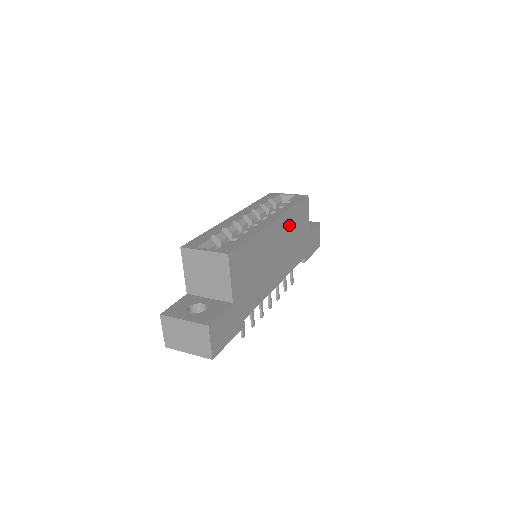
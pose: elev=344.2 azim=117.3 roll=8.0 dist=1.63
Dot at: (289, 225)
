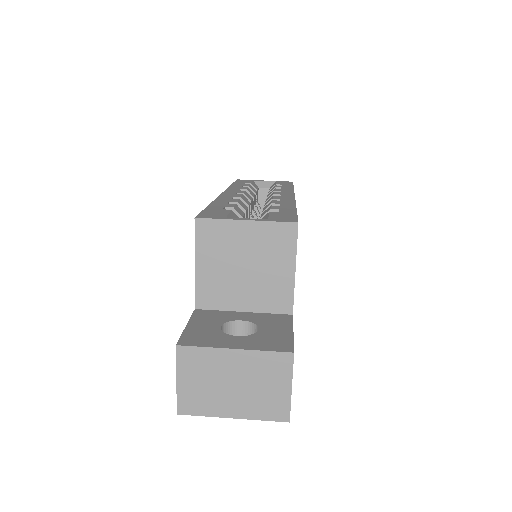
Dot at: occluded
